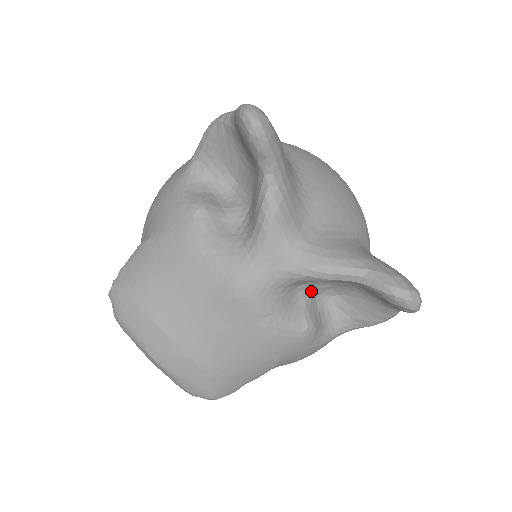
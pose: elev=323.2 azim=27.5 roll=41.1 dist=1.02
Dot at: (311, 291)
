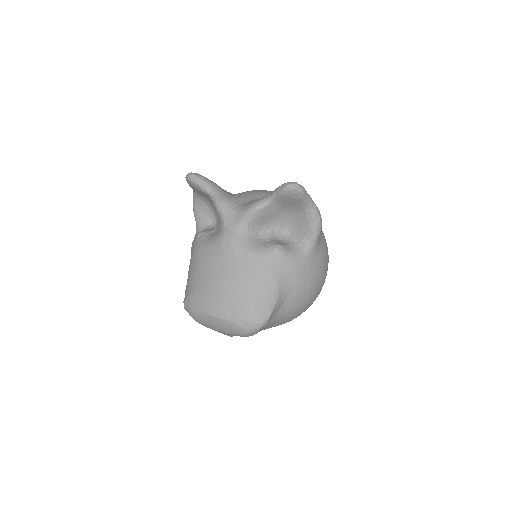
Dot at: (271, 234)
